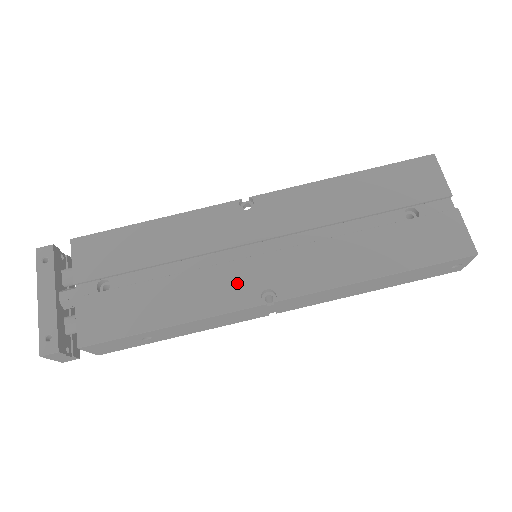
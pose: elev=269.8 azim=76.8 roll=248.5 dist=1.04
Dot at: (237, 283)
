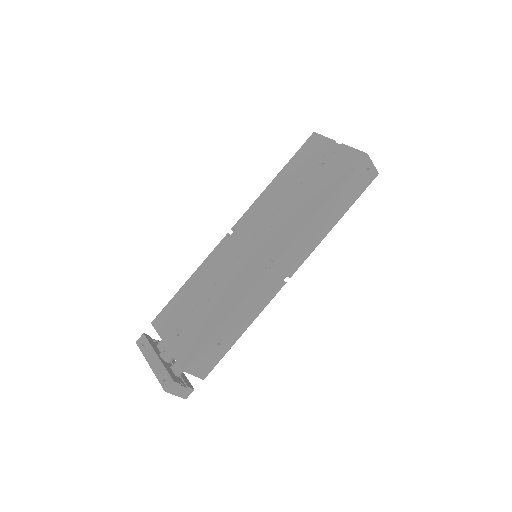
Dot at: (248, 271)
